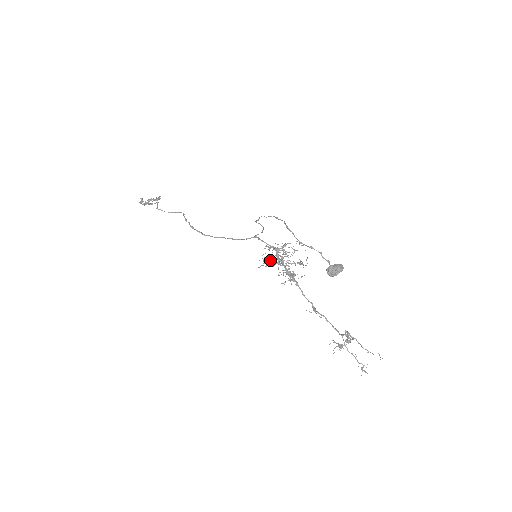
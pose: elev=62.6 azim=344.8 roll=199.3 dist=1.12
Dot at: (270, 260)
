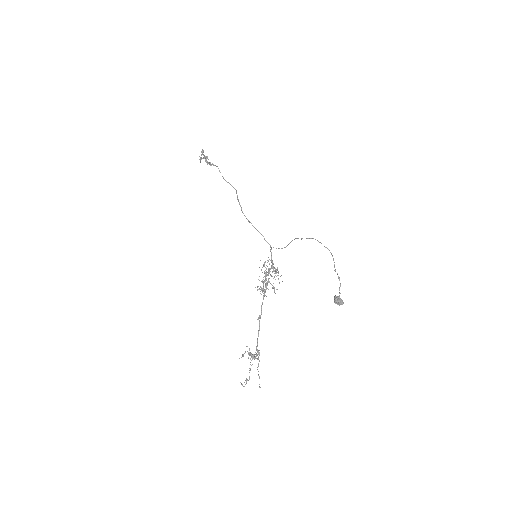
Dot at: occluded
